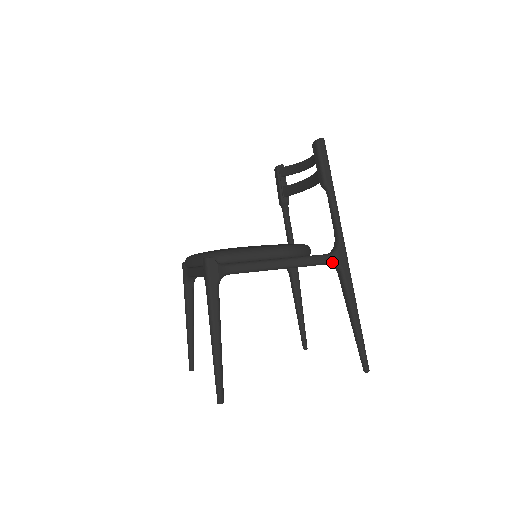
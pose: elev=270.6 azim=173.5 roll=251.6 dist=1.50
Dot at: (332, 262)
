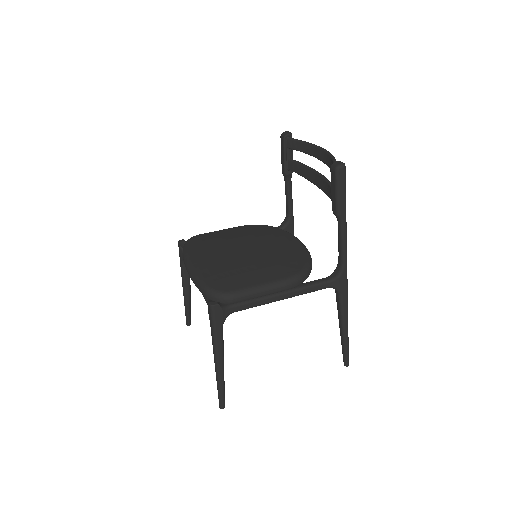
Dot at: (332, 287)
